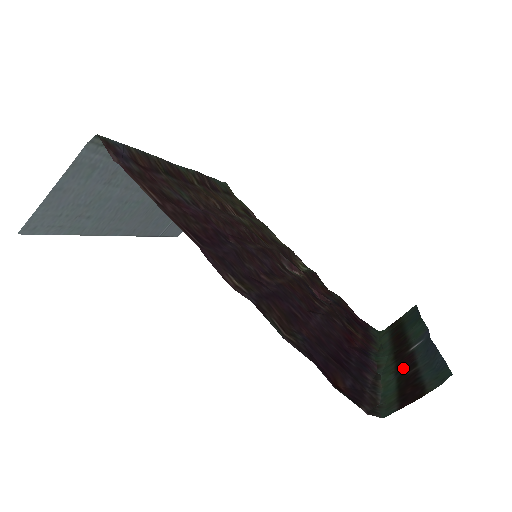
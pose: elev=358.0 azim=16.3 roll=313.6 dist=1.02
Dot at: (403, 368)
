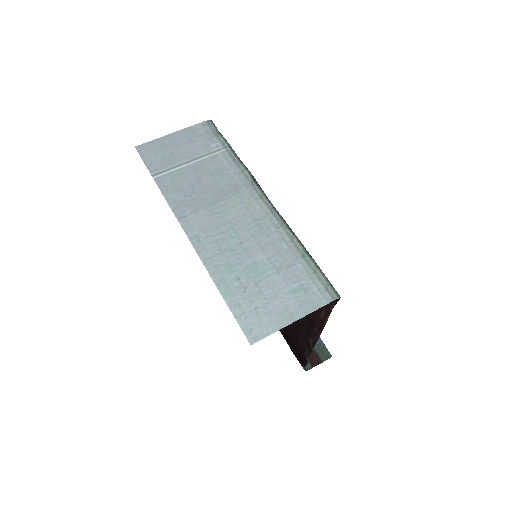
Dot at: occluded
